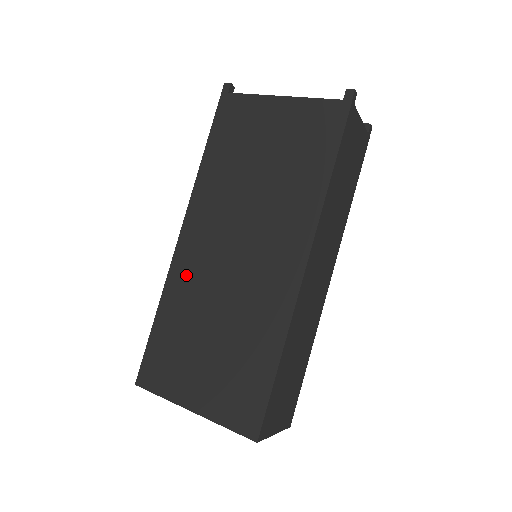
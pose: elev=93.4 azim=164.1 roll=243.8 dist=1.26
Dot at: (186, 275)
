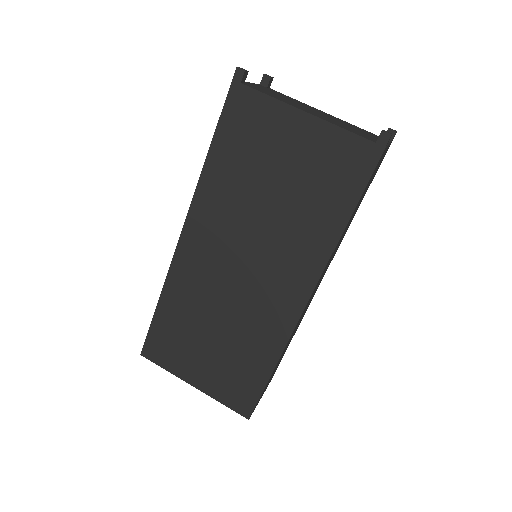
Dot at: (188, 277)
